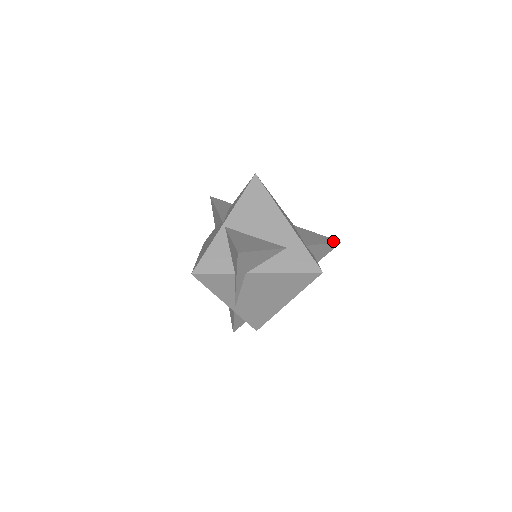
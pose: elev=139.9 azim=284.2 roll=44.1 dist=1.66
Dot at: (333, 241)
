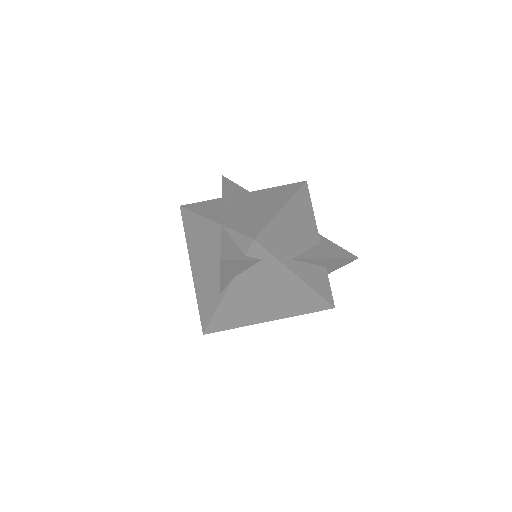
Dot at: occluded
